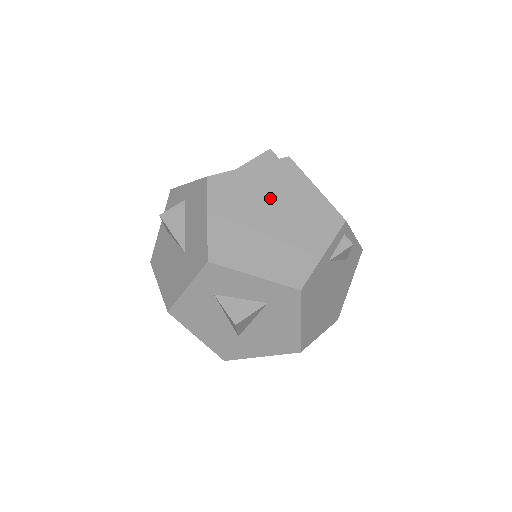
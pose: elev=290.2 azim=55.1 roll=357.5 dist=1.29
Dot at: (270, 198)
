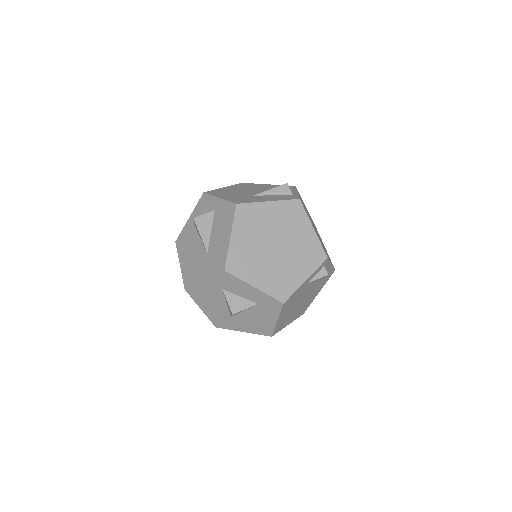
Dot at: (278, 230)
